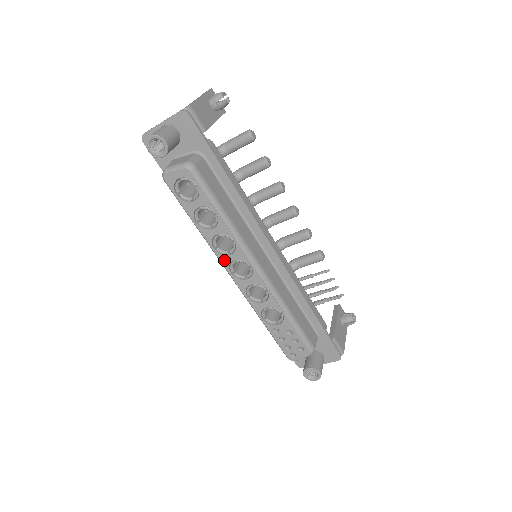
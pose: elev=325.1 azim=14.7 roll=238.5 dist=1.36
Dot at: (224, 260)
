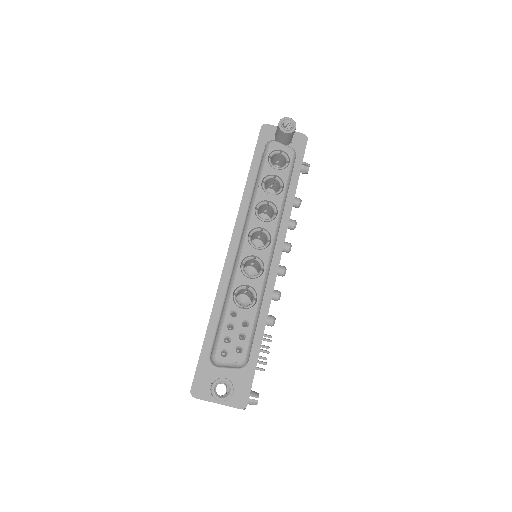
Dot at: (254, 222)
